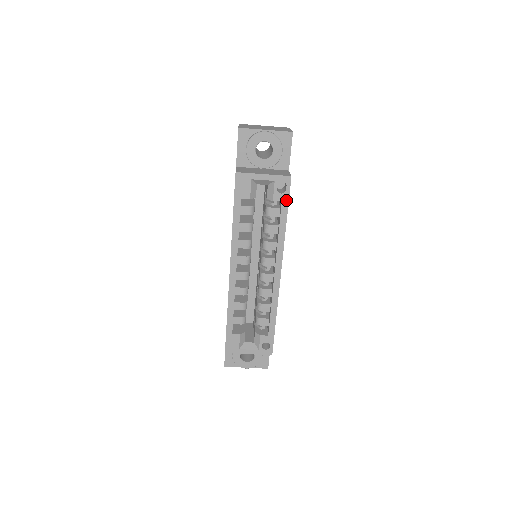
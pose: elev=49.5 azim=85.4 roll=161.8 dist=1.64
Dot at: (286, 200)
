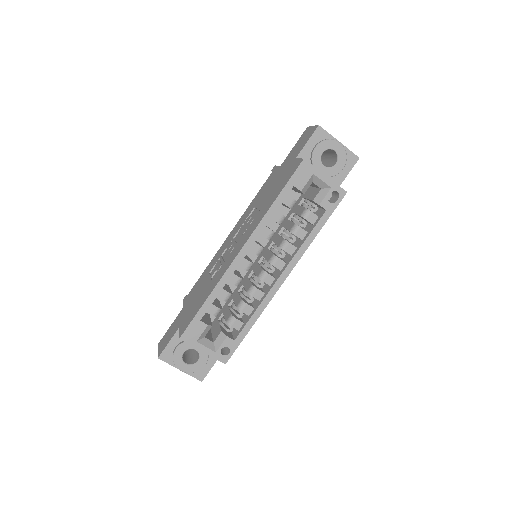
Dot at: (330, 211)
